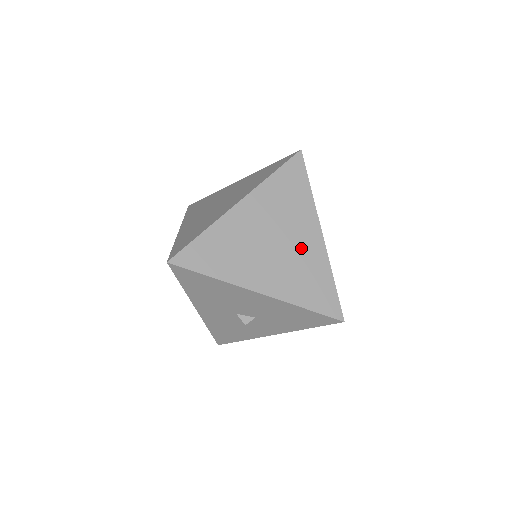
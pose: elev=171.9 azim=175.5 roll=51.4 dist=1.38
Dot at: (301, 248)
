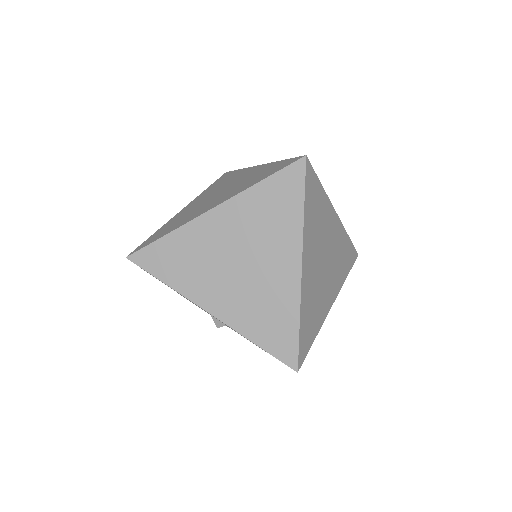
Dot at: (270, 277)
